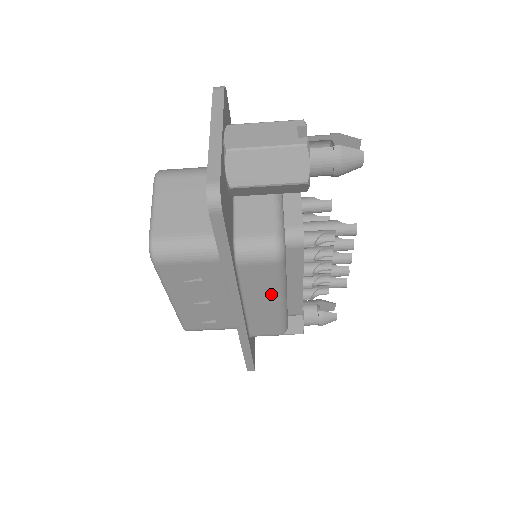
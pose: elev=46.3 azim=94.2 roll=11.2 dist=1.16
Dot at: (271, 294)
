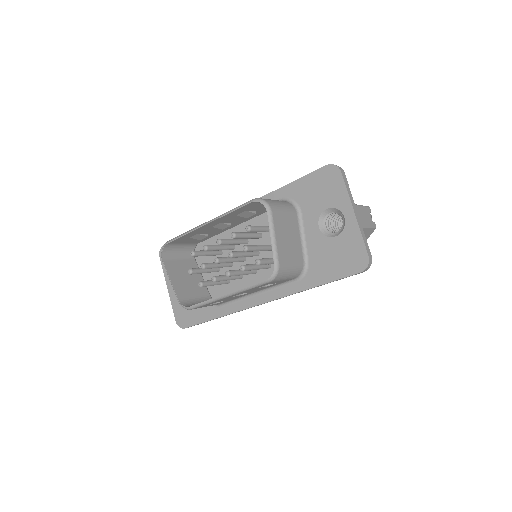
Dot at: occluded
